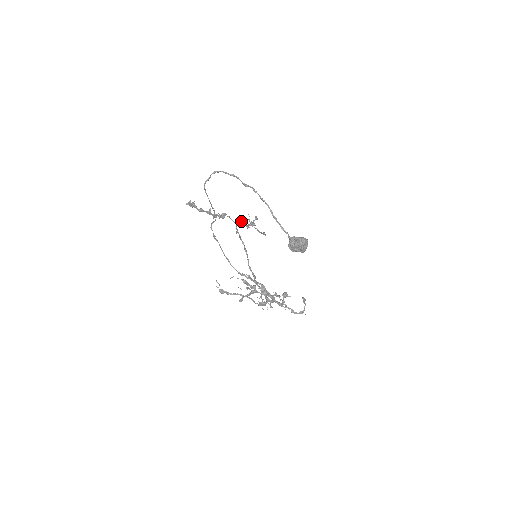
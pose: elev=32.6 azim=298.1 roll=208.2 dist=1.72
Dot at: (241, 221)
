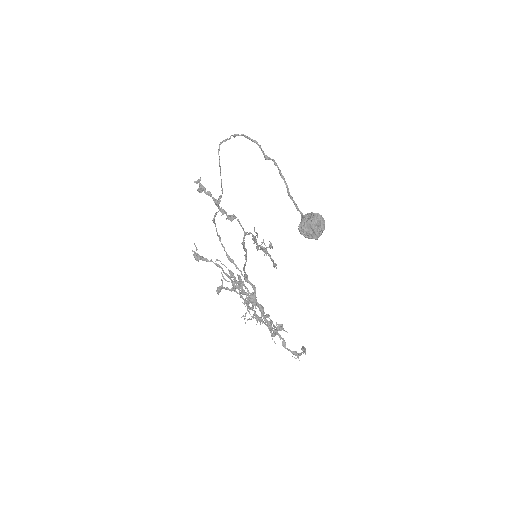
Dot at: (251, 233)
